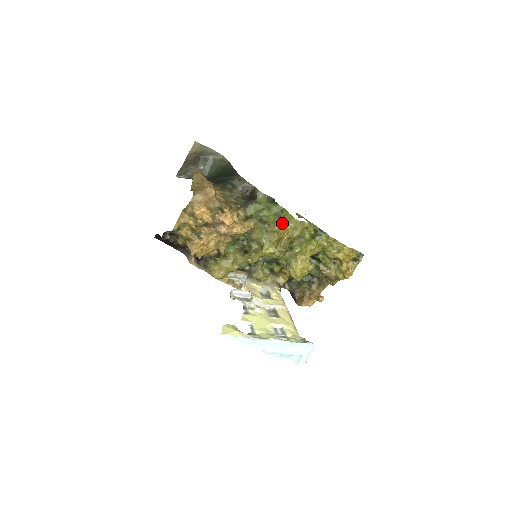
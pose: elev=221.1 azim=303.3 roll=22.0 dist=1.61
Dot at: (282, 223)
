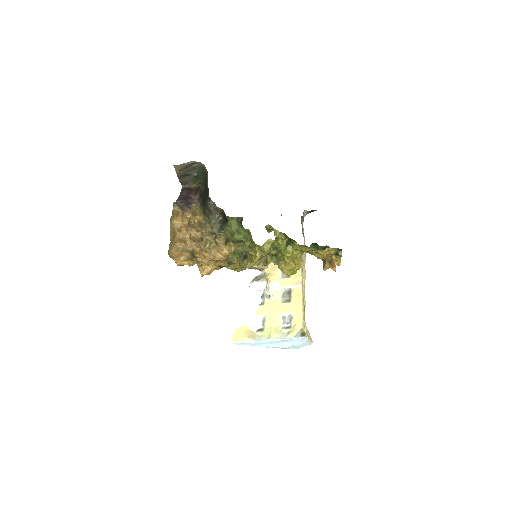
Dot at: (252, 244)
